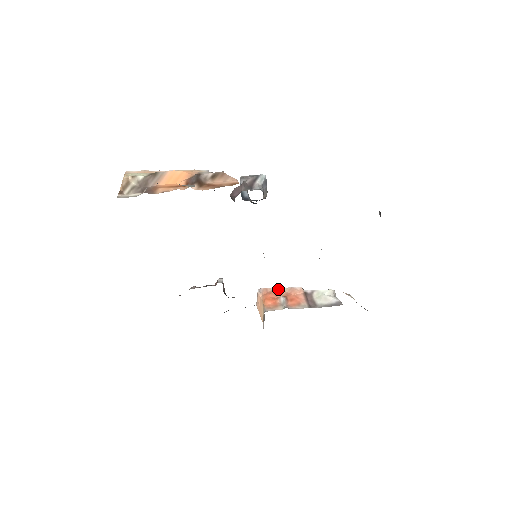
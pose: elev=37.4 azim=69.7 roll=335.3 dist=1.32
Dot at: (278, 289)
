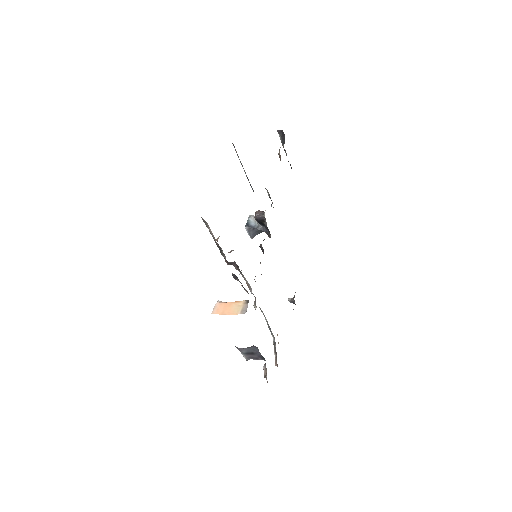
Dot at: occluded
